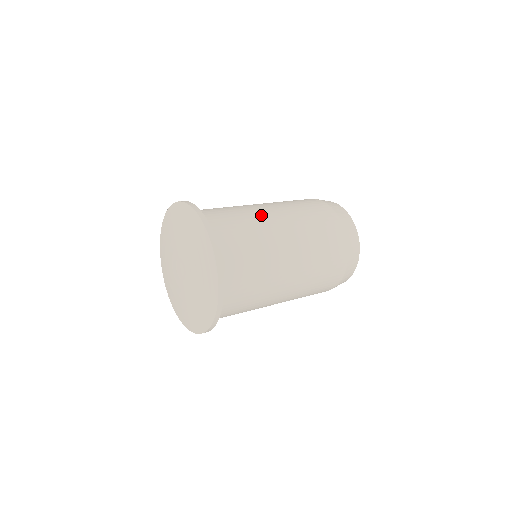
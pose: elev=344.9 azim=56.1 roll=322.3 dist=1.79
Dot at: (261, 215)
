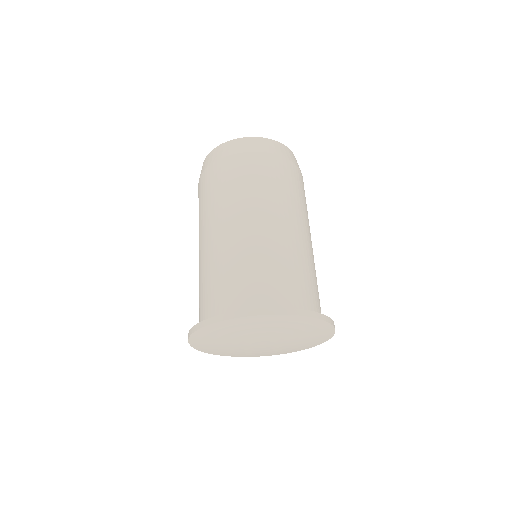
Dot at: (228, 243)
